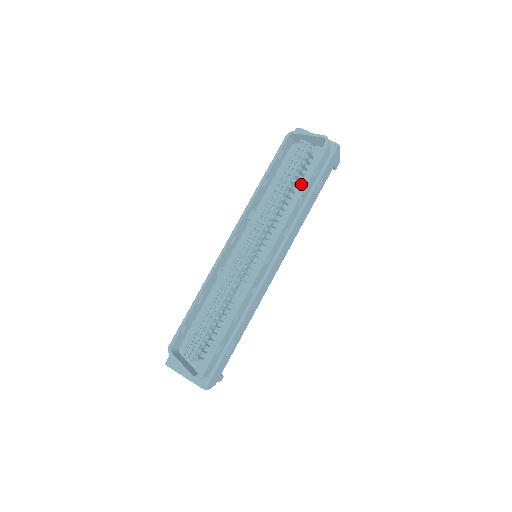
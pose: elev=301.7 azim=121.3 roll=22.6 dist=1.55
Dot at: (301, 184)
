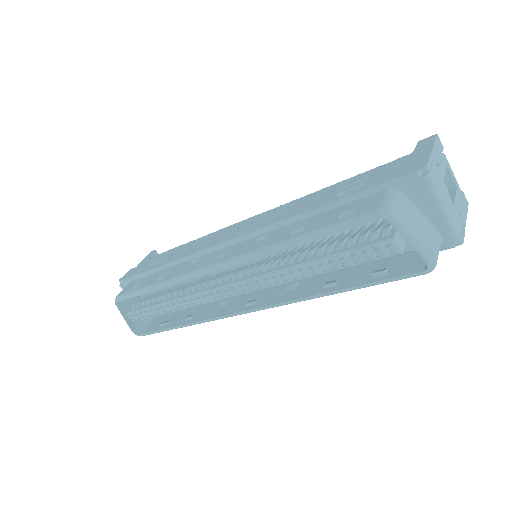
Dot at: occluded
